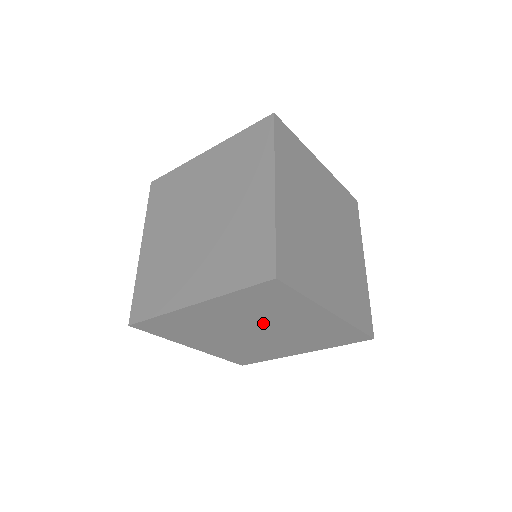
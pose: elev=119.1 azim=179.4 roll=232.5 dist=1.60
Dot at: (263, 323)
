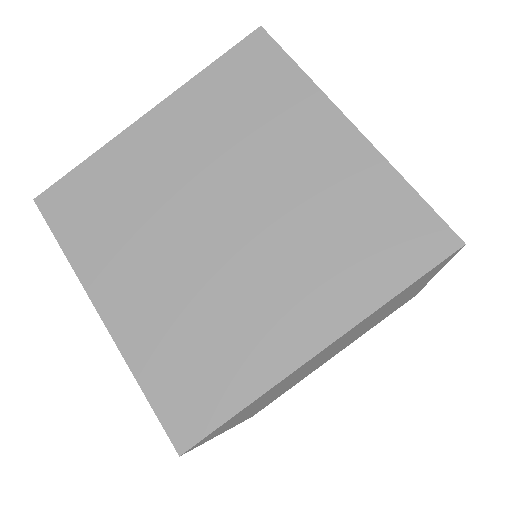
Dot at: (355, 333)
